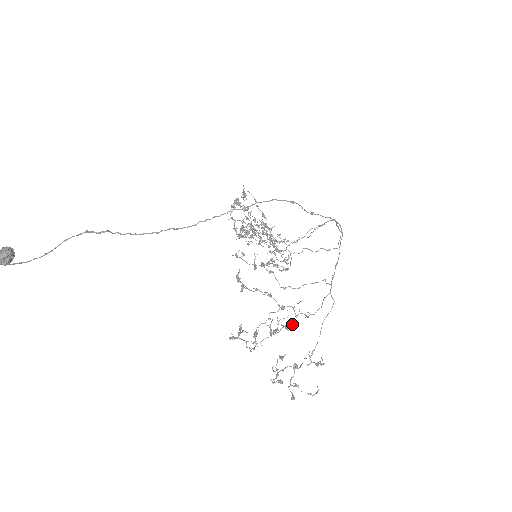
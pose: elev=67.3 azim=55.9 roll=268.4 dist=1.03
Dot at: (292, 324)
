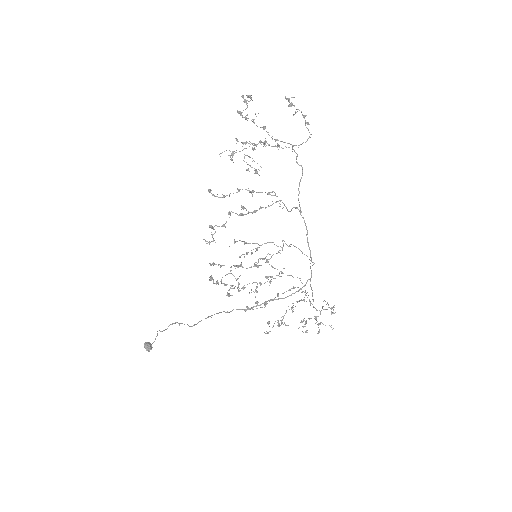
Dot at: (303, 300)
